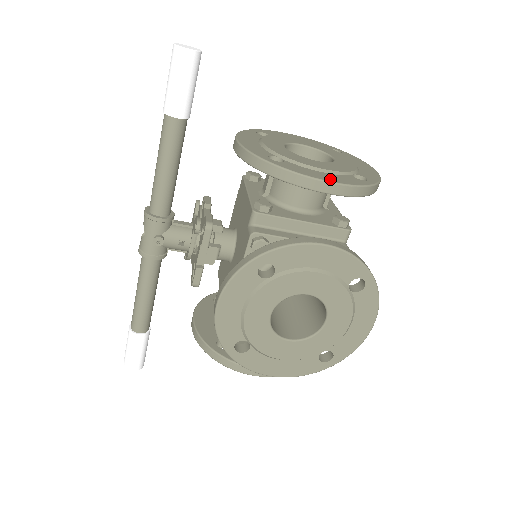
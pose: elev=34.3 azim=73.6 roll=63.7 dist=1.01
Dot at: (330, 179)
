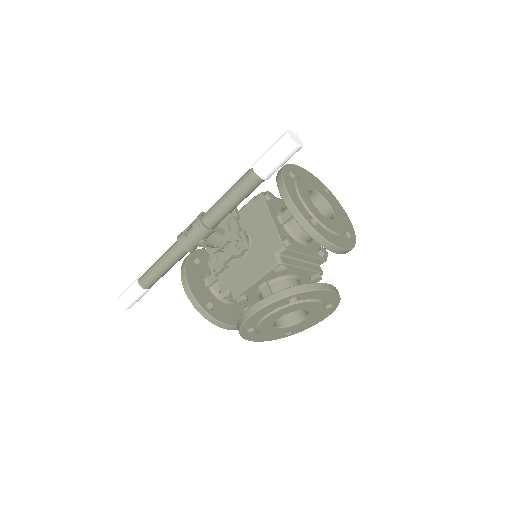
Dot at: (341, 245)
